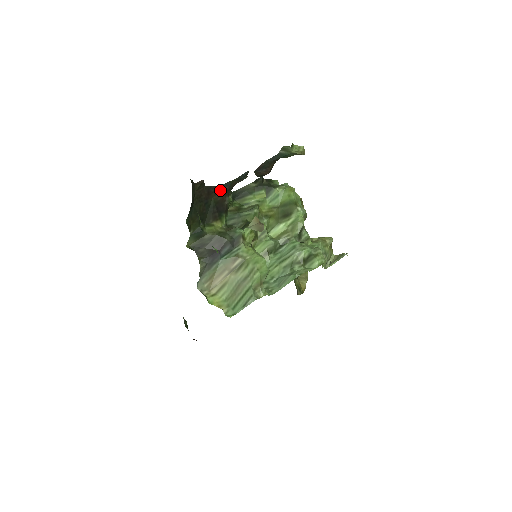
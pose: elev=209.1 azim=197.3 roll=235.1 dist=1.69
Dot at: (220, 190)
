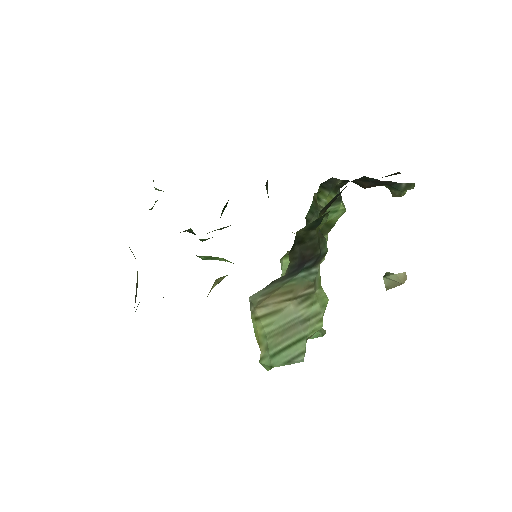
Dot at: (356, 179)
